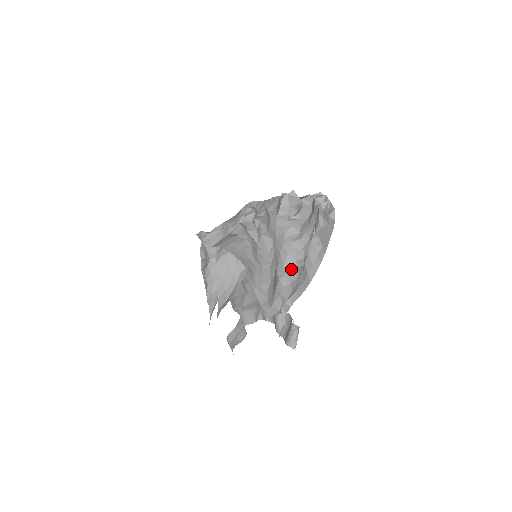
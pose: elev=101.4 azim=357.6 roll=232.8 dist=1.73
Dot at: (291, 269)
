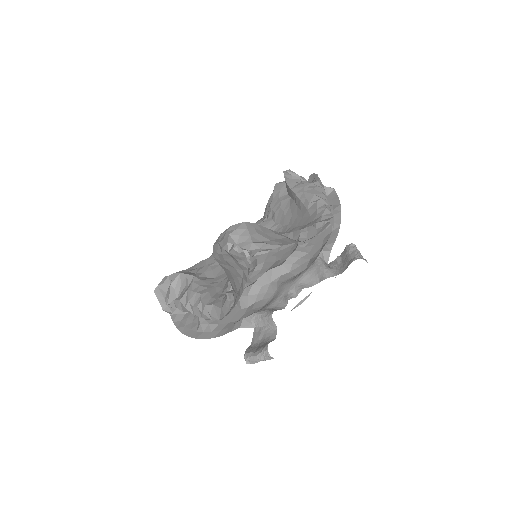
Dot at: (322, 198)
